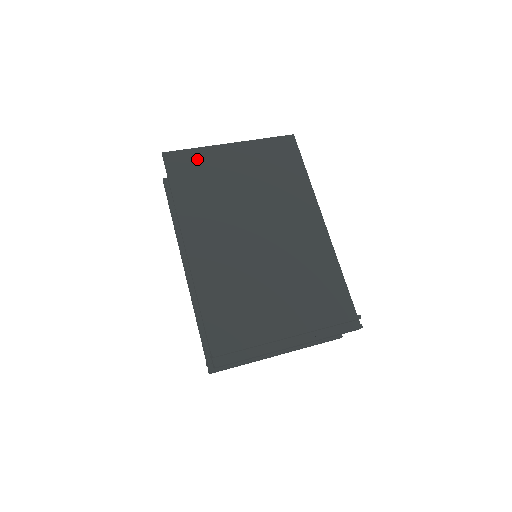
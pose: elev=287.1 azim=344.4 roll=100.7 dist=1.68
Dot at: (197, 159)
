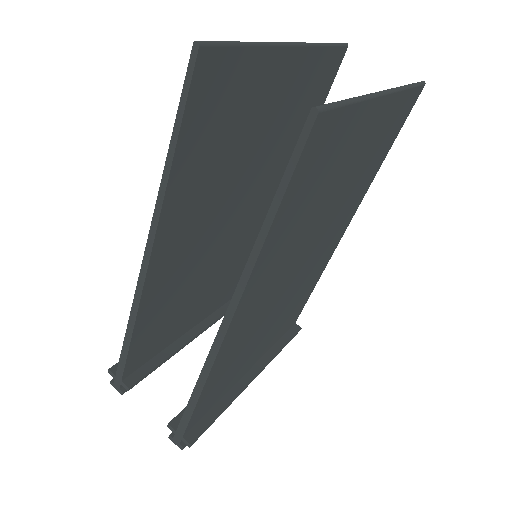
Dot at: (342, 133)
